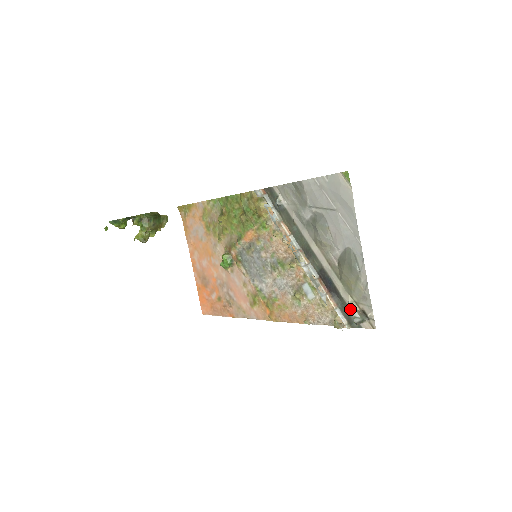
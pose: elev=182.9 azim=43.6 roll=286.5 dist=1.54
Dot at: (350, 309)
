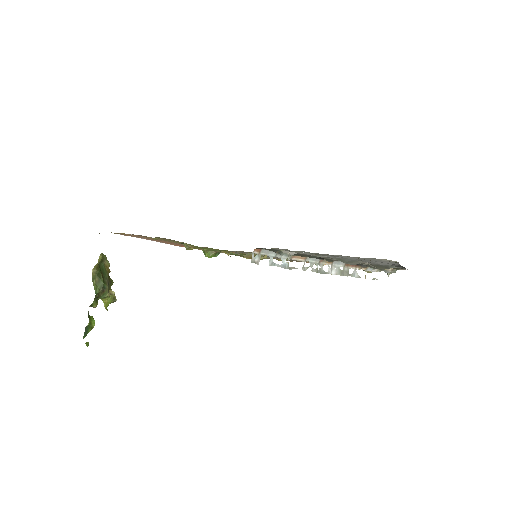
Dot at: (382, 269)
